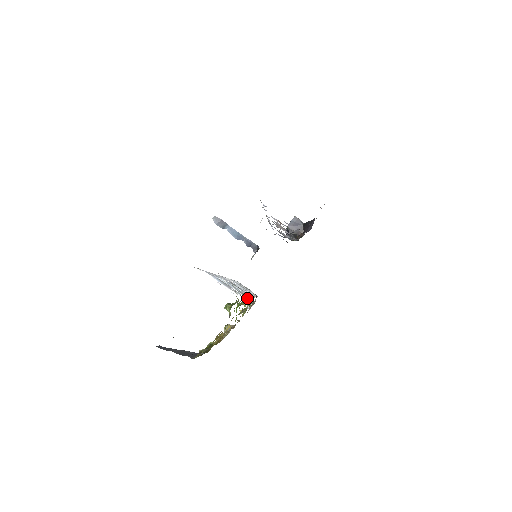
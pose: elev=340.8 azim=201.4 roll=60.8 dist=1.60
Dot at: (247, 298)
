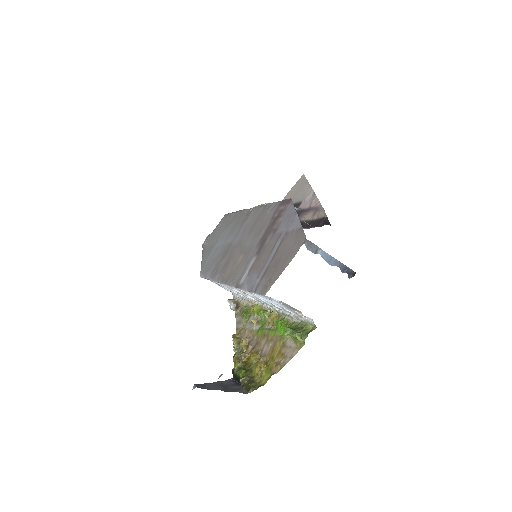
Dot at: (276, 311)
